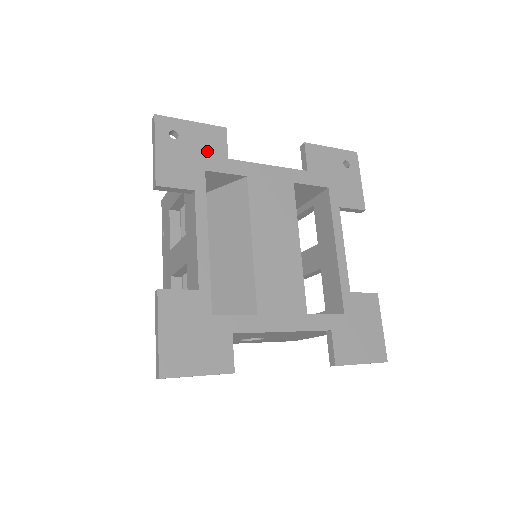
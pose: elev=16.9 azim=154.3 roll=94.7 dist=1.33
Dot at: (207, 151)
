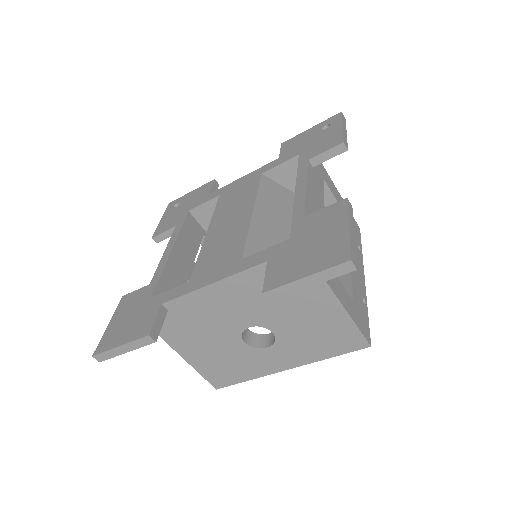
Dot at: (195, 200)
